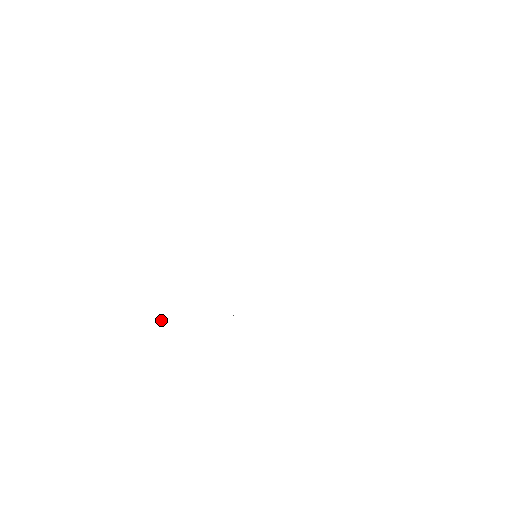
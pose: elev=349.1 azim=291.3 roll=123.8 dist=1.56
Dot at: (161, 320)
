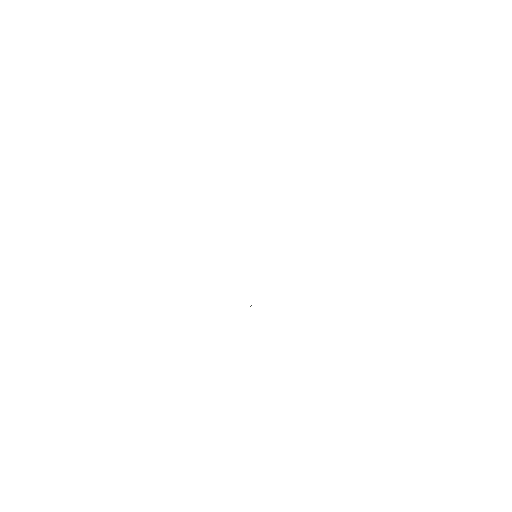
Dot at: occluded
